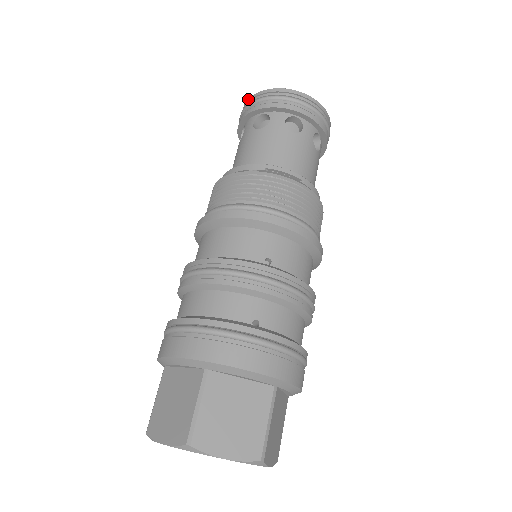
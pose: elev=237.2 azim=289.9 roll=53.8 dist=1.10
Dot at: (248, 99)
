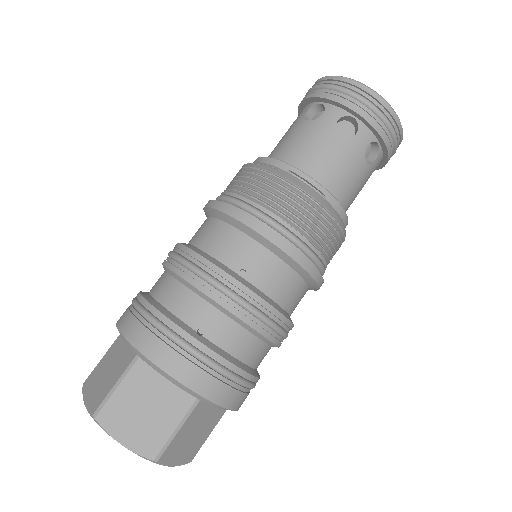
Dot at: (317, 80)
